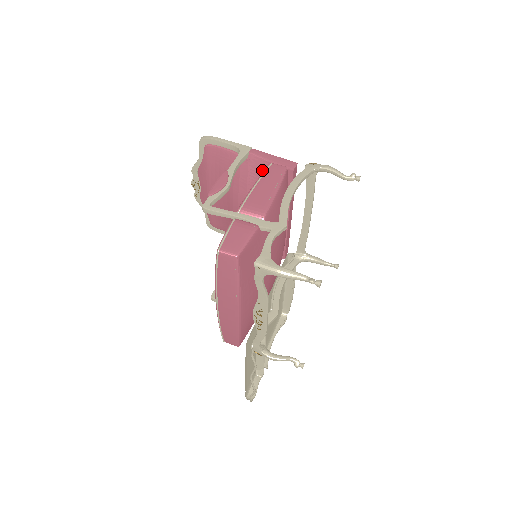
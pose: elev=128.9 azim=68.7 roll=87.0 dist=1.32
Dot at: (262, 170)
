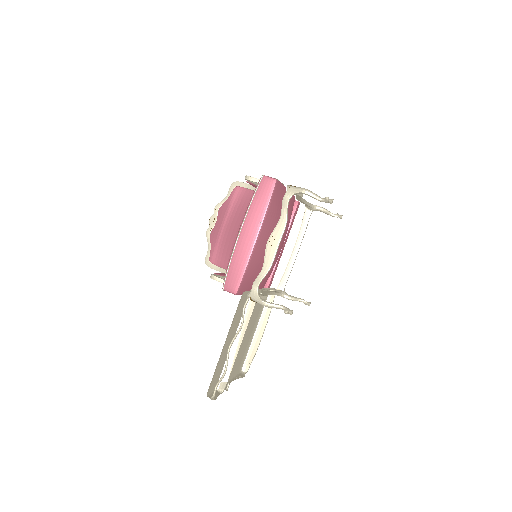
Dot at: occluded
